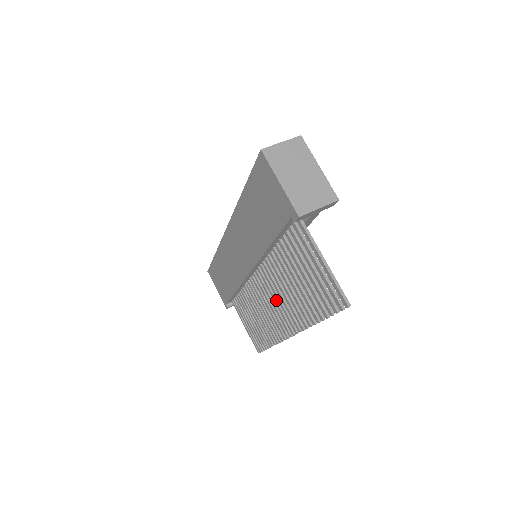
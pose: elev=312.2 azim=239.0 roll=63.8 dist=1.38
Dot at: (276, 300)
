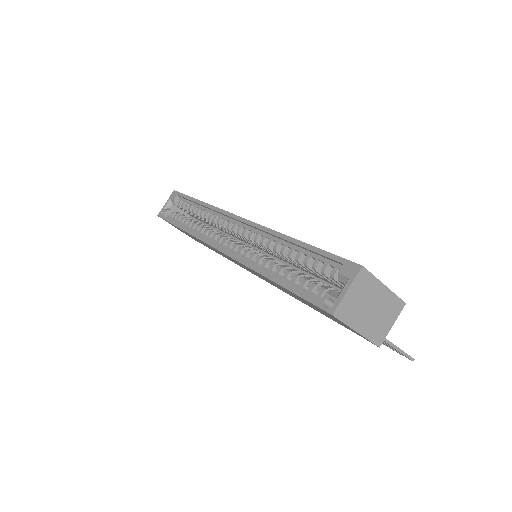
Dot at: occluded
